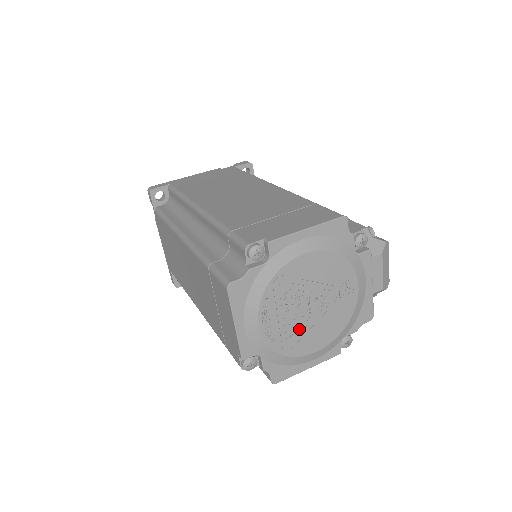
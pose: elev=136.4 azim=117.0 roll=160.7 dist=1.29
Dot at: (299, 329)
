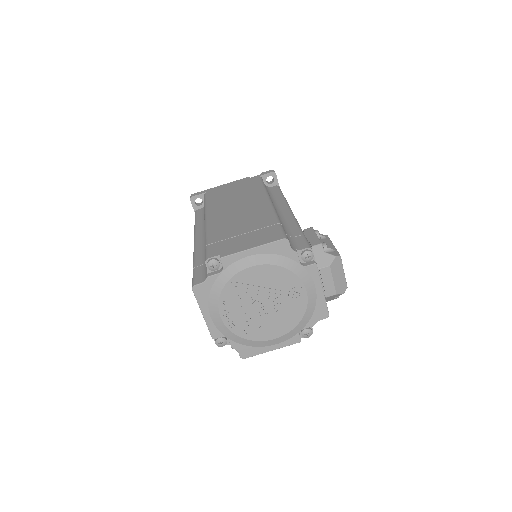
Dot at: (256, 321)
